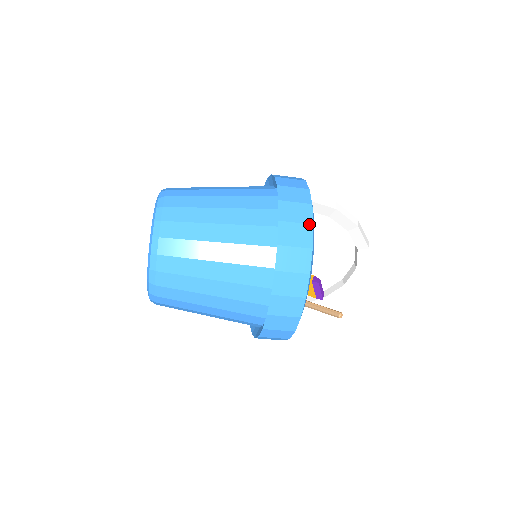
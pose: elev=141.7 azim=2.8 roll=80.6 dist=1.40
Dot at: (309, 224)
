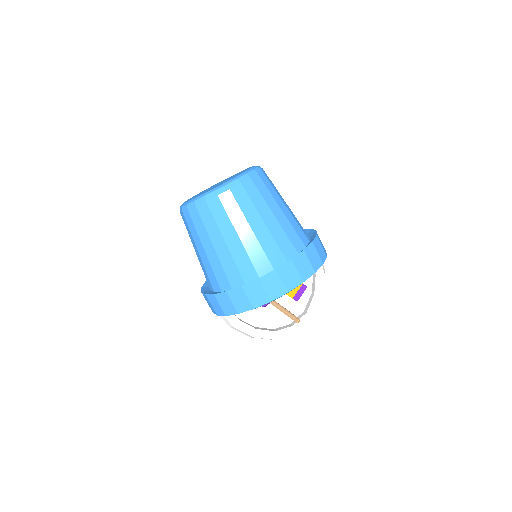
Dot at: occluded
